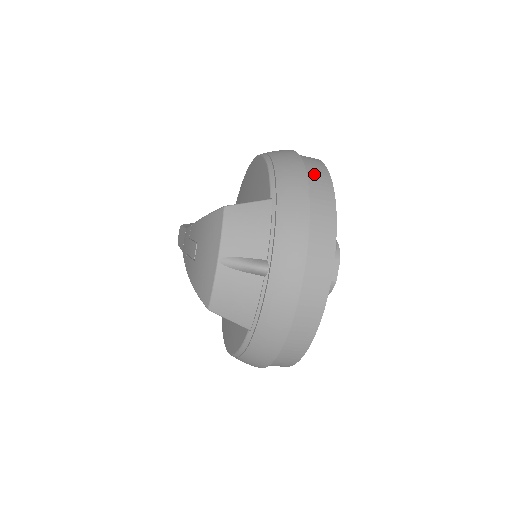
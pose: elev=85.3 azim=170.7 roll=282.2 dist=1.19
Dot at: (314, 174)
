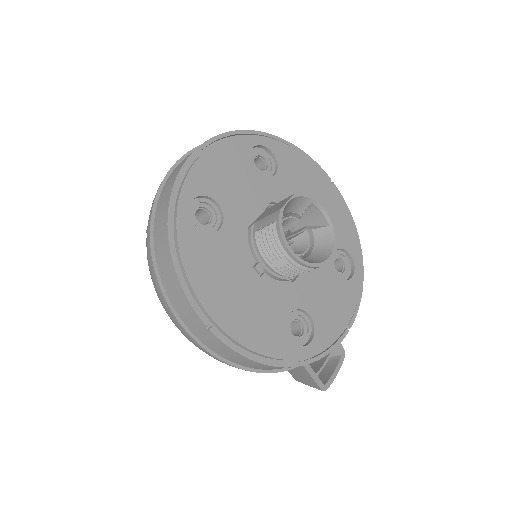
Dot at: occluded
